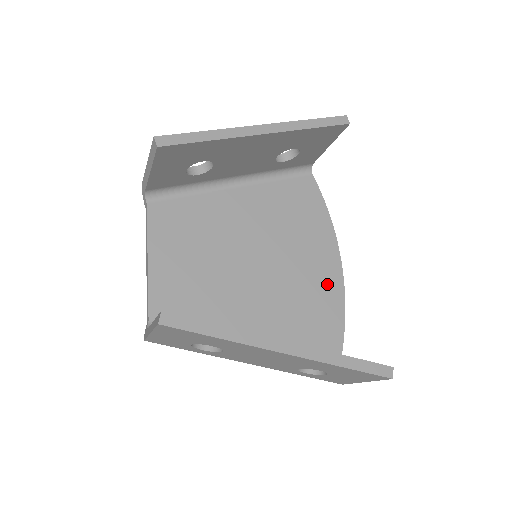
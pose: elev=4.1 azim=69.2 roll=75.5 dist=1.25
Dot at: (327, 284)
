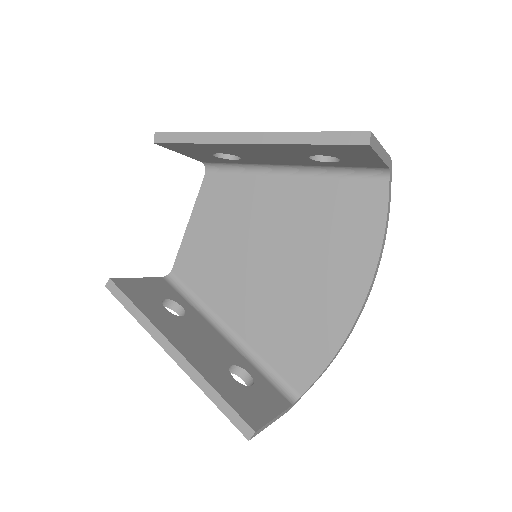
Dot at: (333, 314)
